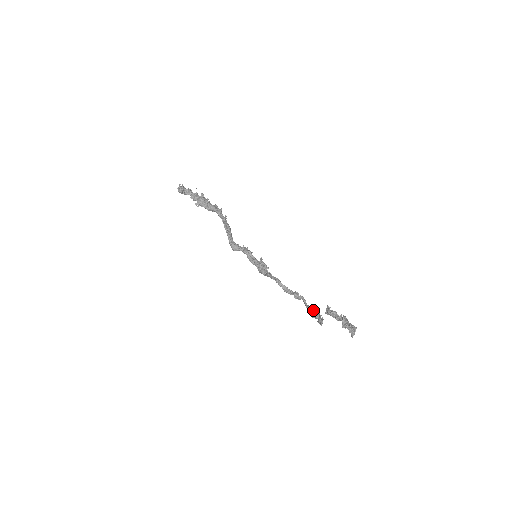
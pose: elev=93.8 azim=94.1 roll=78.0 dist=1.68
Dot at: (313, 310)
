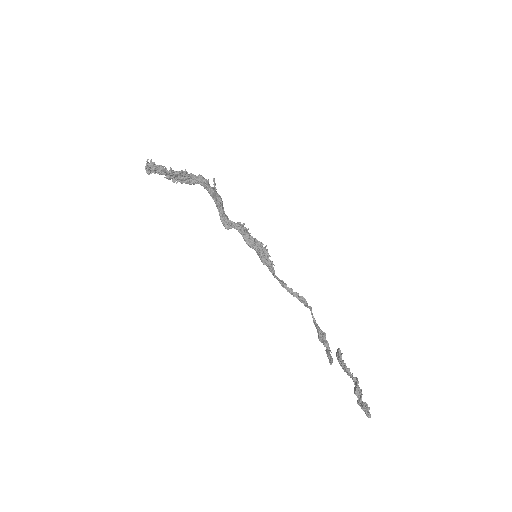
Dot at: (322, 335)
